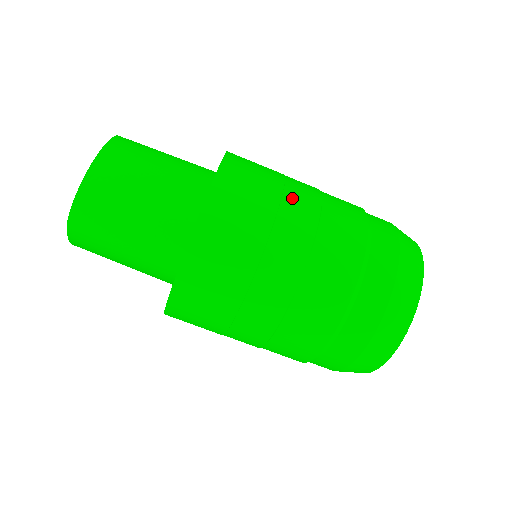
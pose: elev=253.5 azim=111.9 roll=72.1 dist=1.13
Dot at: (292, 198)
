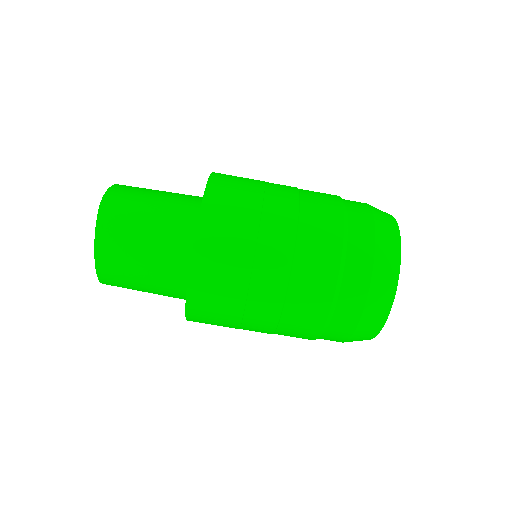
Dot at: occluded
